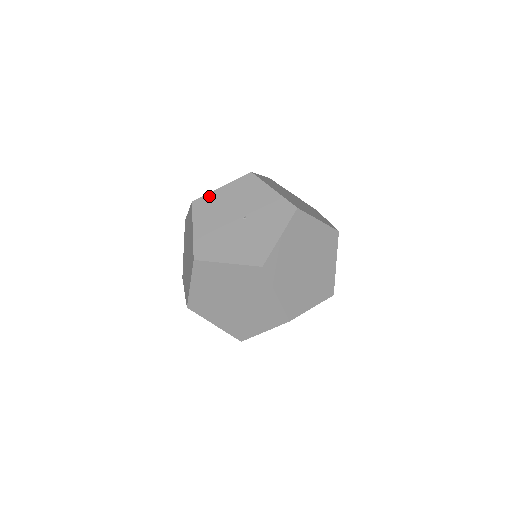
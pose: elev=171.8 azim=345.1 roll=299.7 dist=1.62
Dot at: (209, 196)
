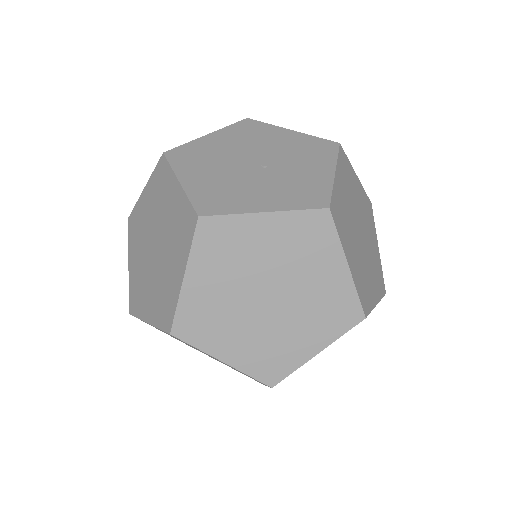
Dot at: (268, 126)
